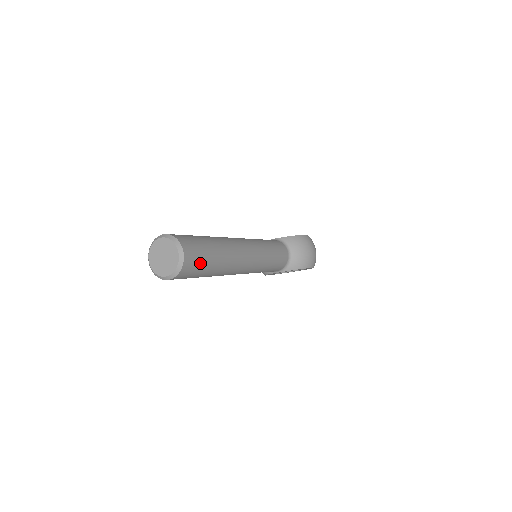
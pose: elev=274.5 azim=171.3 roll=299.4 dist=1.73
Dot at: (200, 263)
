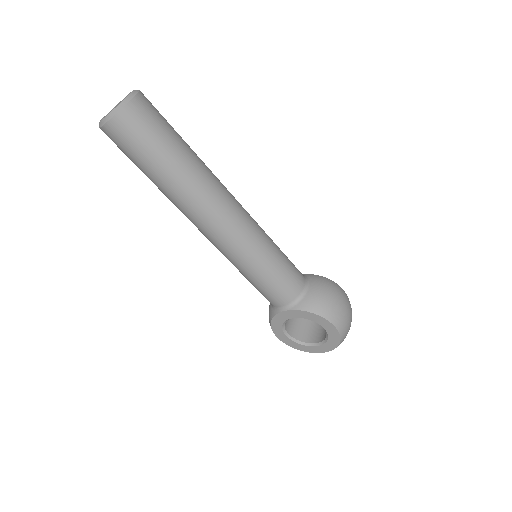
Dot at: (153, 131)
